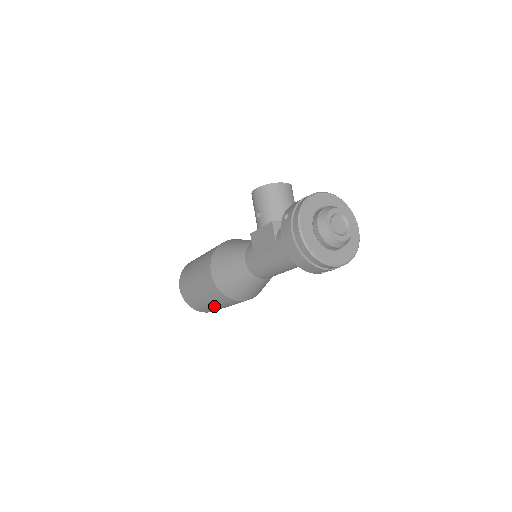
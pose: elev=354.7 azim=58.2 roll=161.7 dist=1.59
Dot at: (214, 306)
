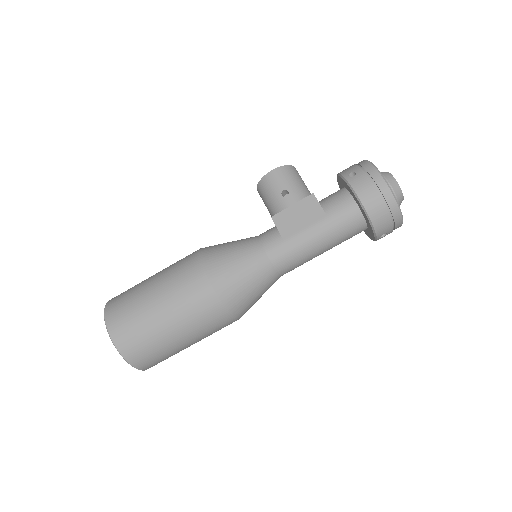
Dot at: (179, 342)
